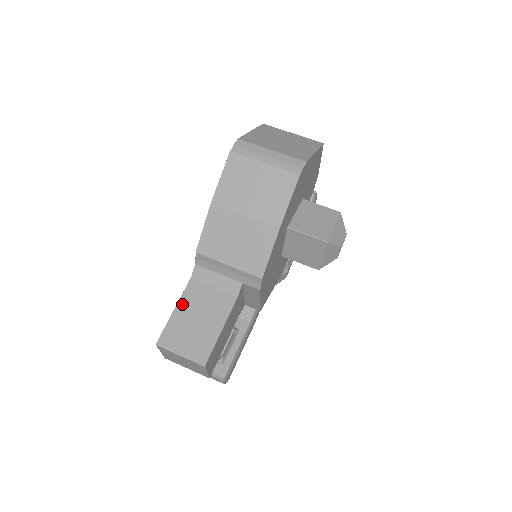
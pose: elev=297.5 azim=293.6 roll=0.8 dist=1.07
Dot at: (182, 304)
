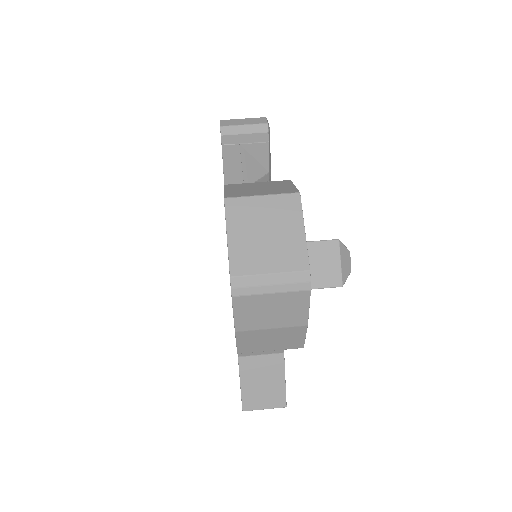
Dot at: (244, 378)
